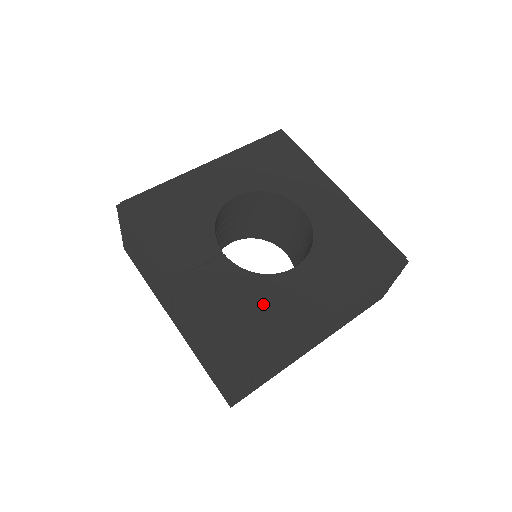
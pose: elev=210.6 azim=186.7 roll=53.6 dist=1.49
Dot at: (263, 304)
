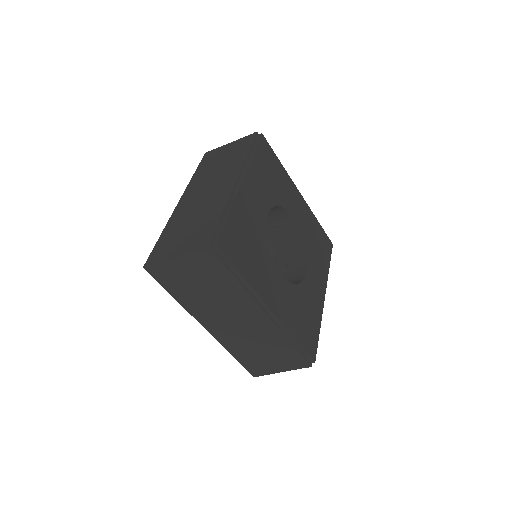
Dot at: (306, 307)
